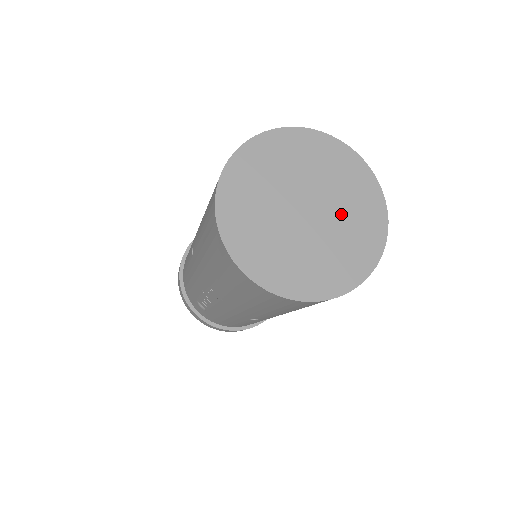
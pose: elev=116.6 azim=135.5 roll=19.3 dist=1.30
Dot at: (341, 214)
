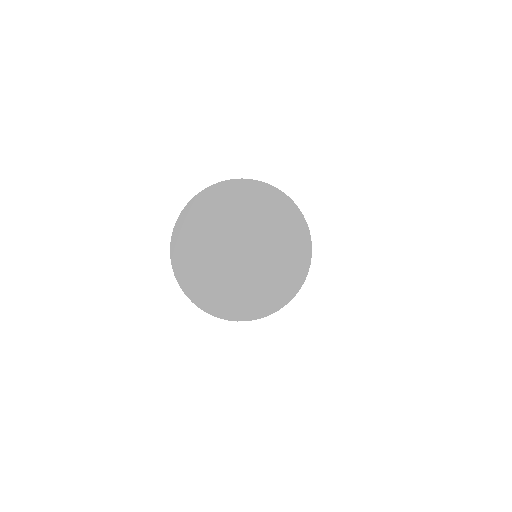
Dot at: (269, 255)
